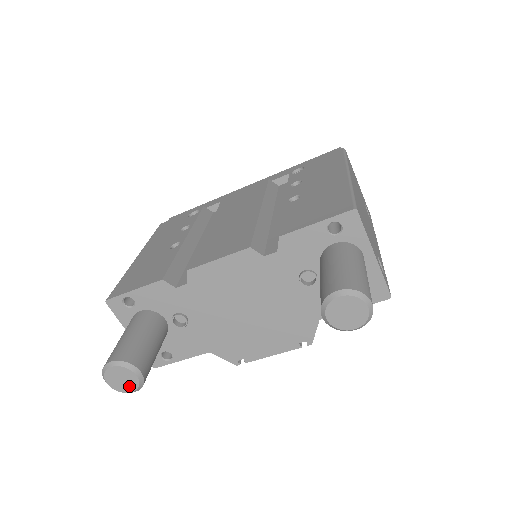
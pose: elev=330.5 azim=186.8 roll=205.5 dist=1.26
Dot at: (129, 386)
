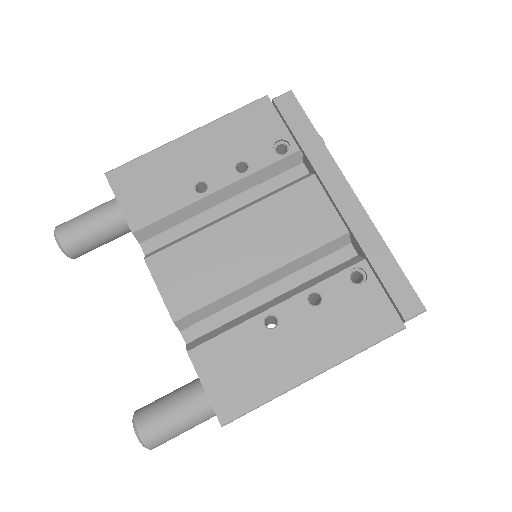
Dot at: occluded
